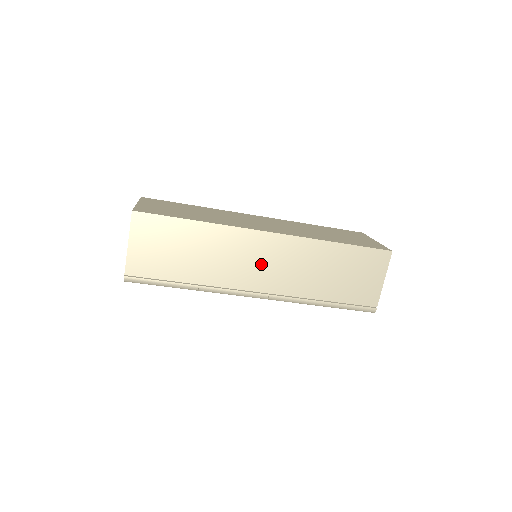
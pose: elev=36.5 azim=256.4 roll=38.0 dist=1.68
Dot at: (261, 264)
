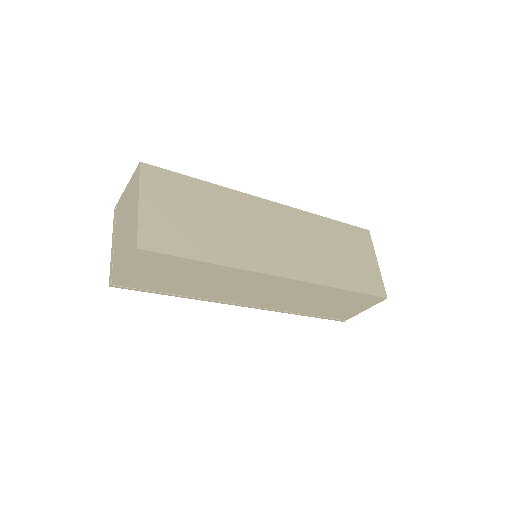
Dot at: (261, 293)
